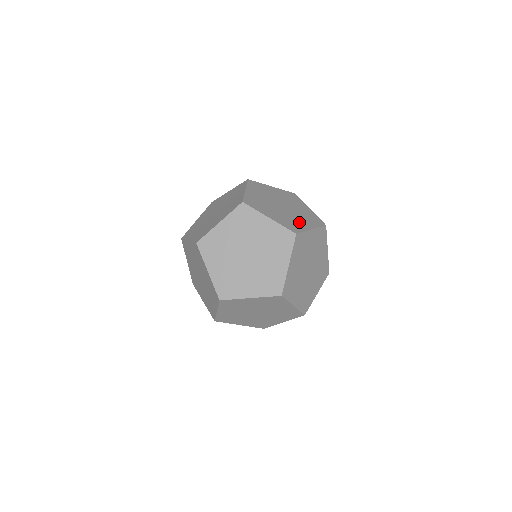
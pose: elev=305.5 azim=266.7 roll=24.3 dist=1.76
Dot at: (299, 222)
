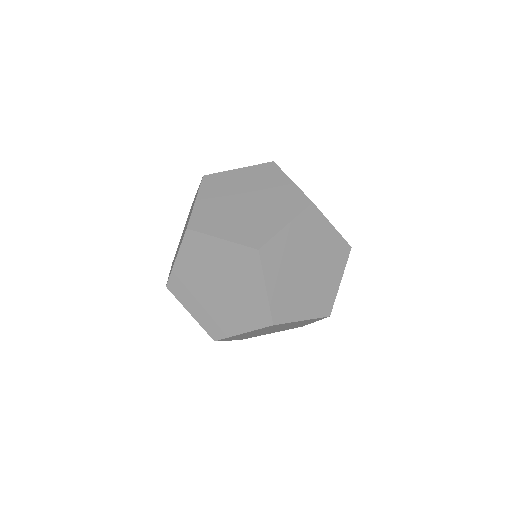
Dot at: (328, 285)
